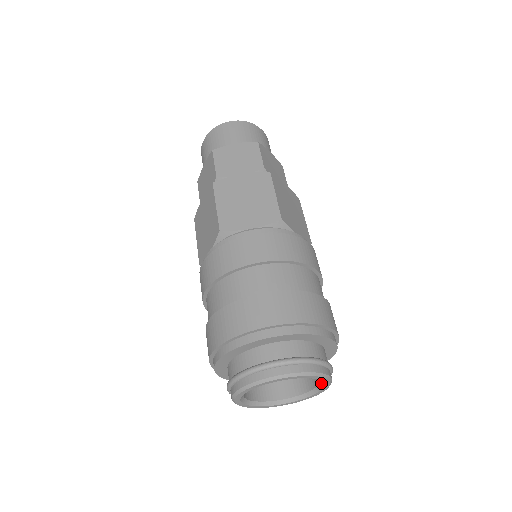
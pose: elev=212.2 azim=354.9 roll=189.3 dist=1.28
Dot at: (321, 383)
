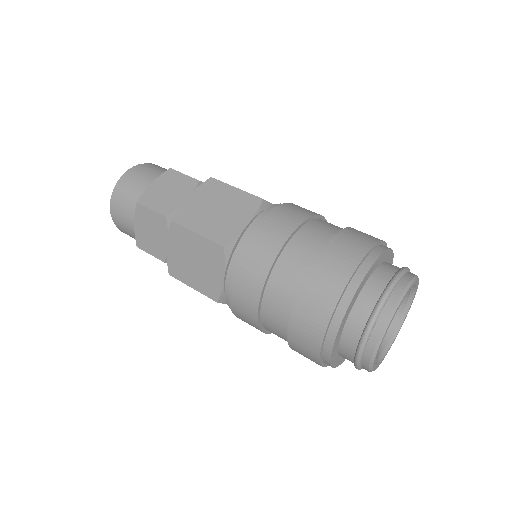
Dot at: (399, 323)
